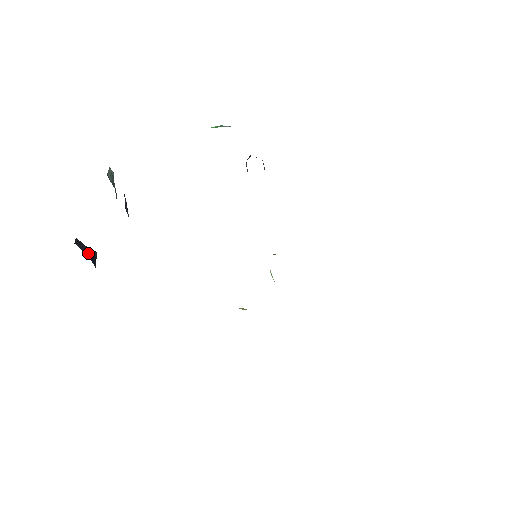
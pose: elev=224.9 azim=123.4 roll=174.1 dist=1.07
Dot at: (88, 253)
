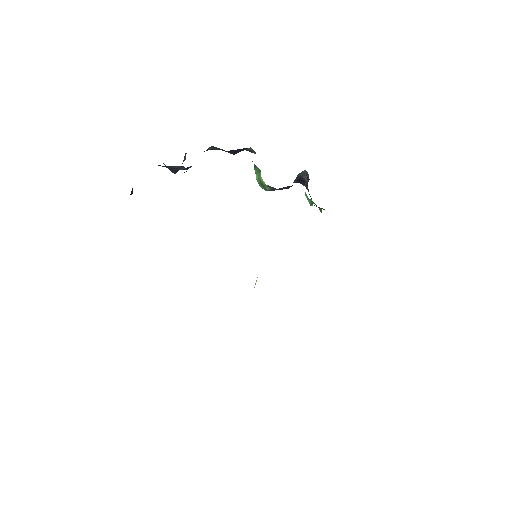
Dot at: occluded
